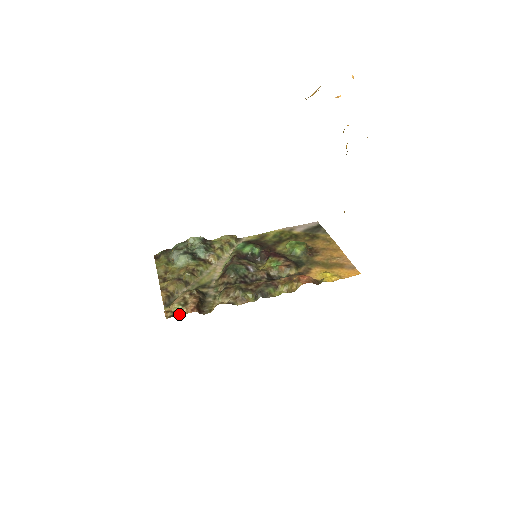
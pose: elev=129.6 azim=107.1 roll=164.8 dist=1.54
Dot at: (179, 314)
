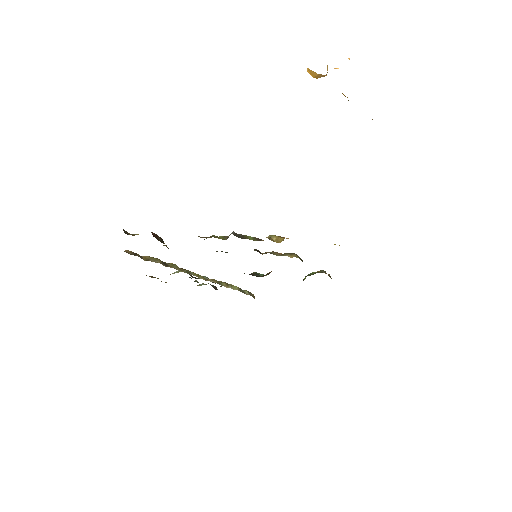
Dot at: occluded
